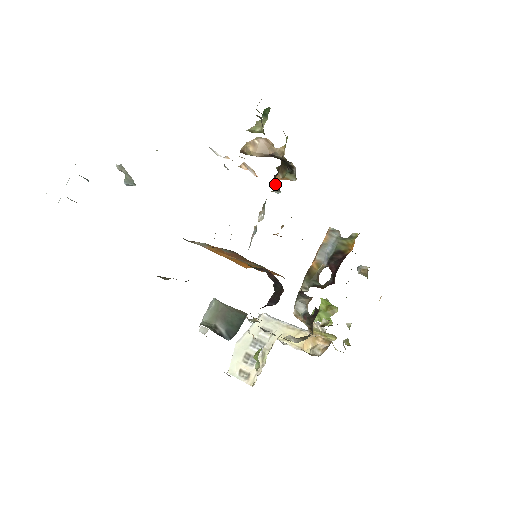
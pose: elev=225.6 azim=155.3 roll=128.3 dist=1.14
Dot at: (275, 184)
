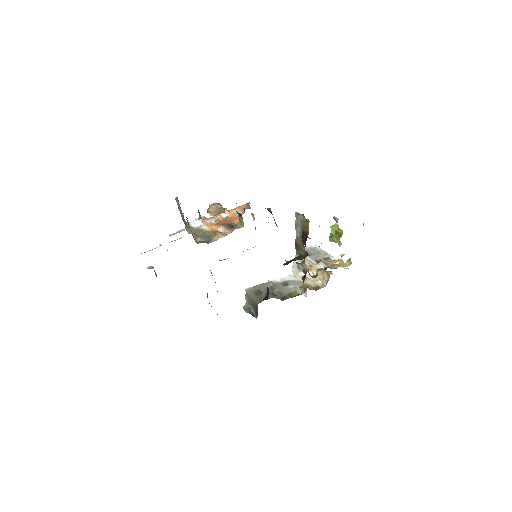
Dot at: occluded
